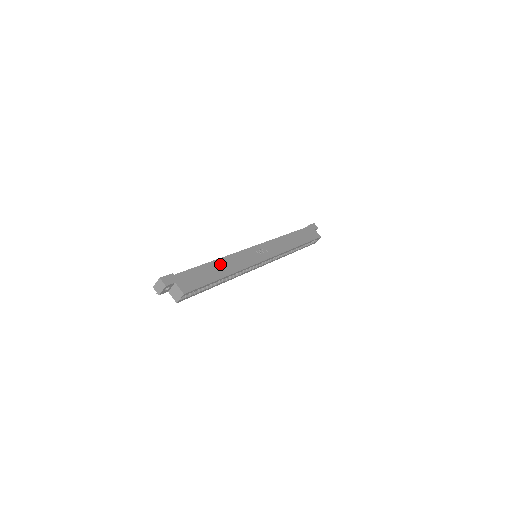
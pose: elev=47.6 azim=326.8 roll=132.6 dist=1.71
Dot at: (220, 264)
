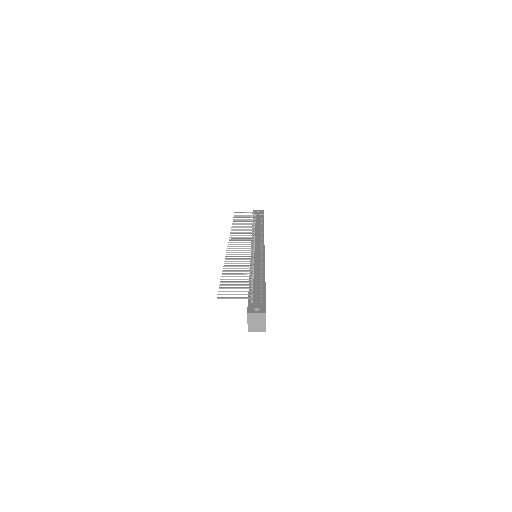
Dot at: occluded
